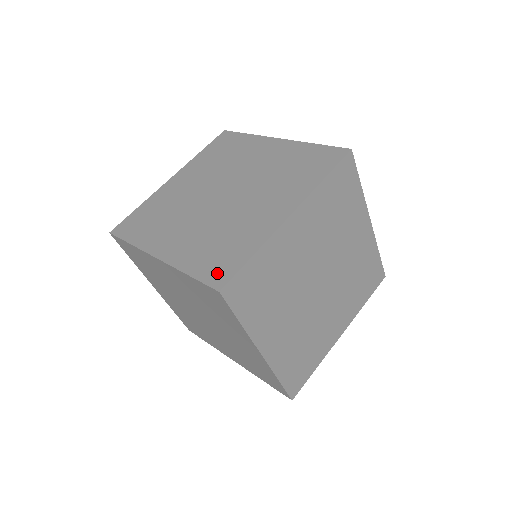
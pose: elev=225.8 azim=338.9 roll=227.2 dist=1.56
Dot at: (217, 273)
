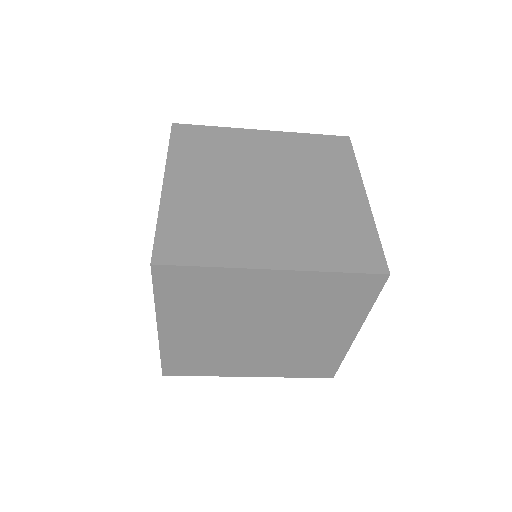
Dot at: (367, 260)
